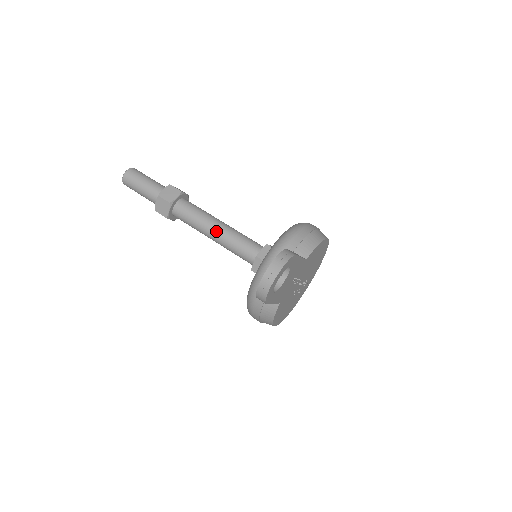
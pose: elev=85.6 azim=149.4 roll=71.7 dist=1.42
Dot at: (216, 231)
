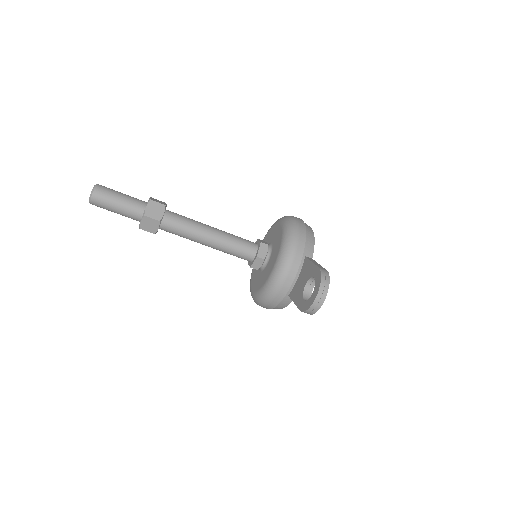
Dot at: (211, 239)
